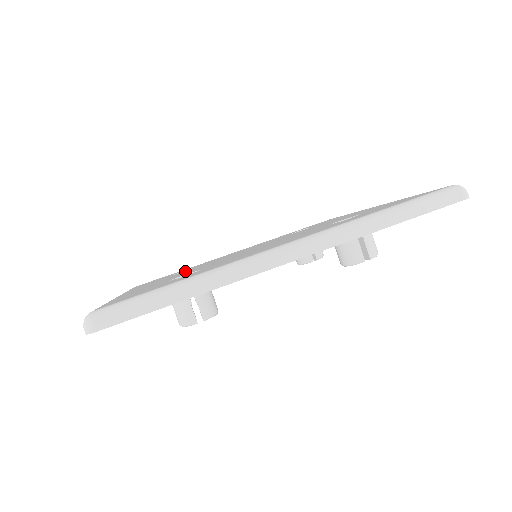
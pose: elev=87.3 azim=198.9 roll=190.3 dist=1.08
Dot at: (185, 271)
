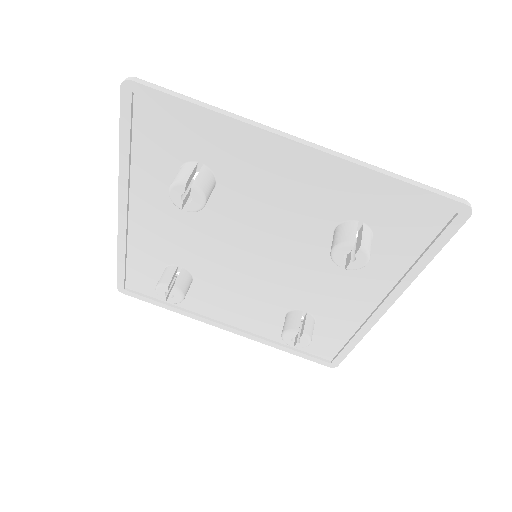
Dot at: occluded
